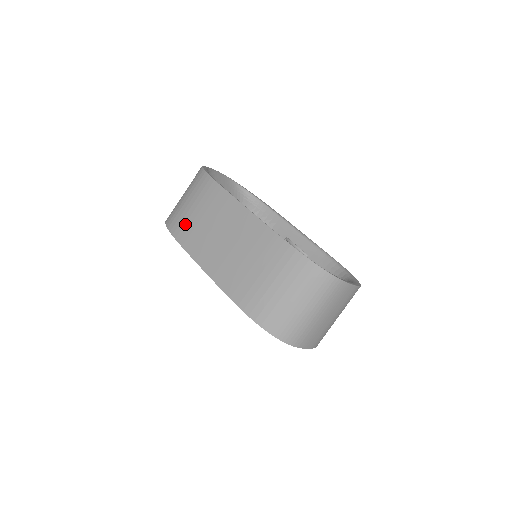
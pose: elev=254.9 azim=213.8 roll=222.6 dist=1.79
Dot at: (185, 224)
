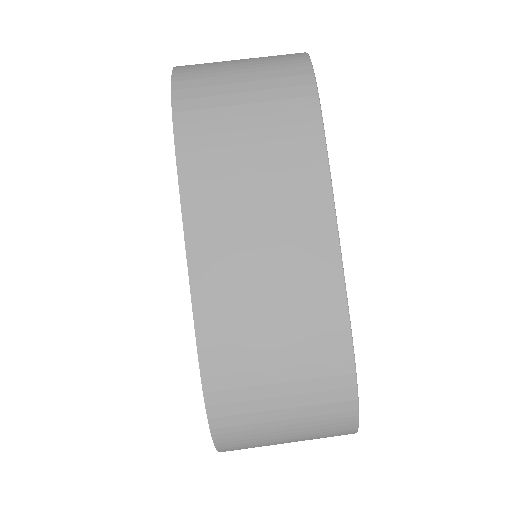
Dot at: (213, 135)
